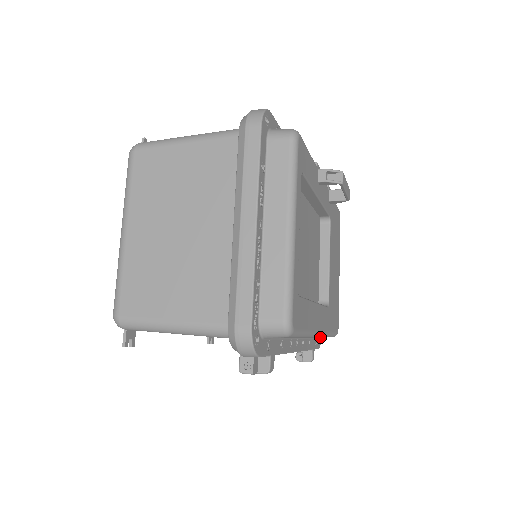
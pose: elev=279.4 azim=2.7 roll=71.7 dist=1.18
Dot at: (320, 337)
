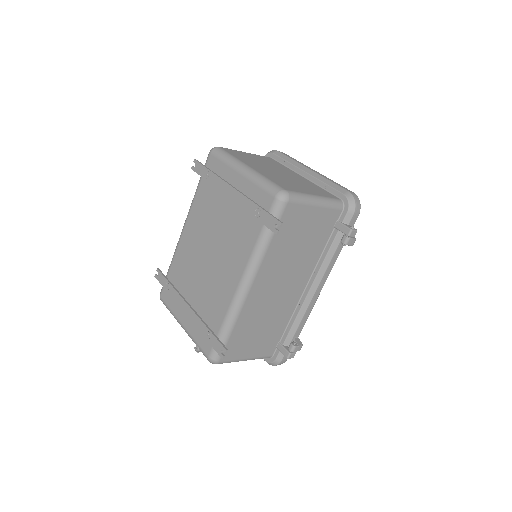
Dot at: occluded
